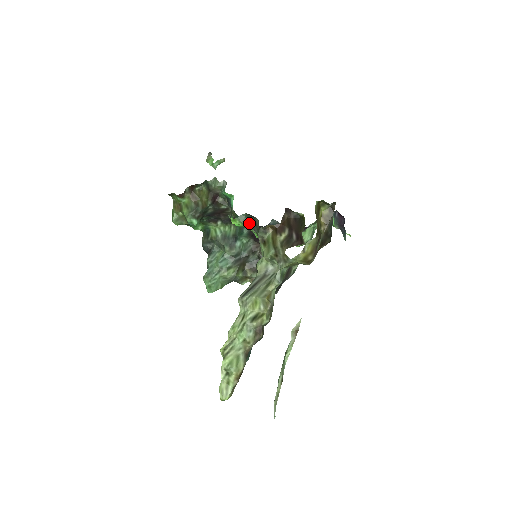
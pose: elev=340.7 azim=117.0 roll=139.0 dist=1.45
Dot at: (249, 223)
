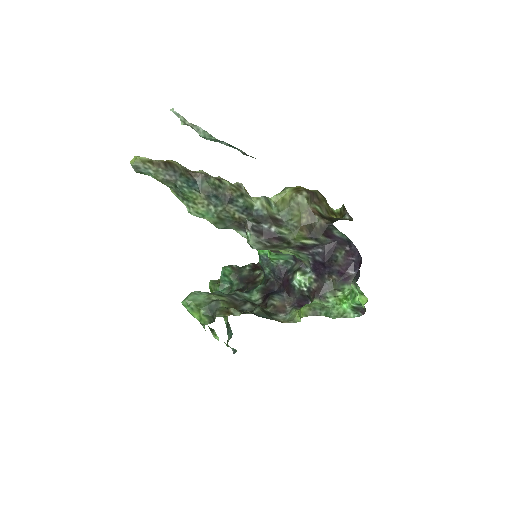
Dot at: occluded
